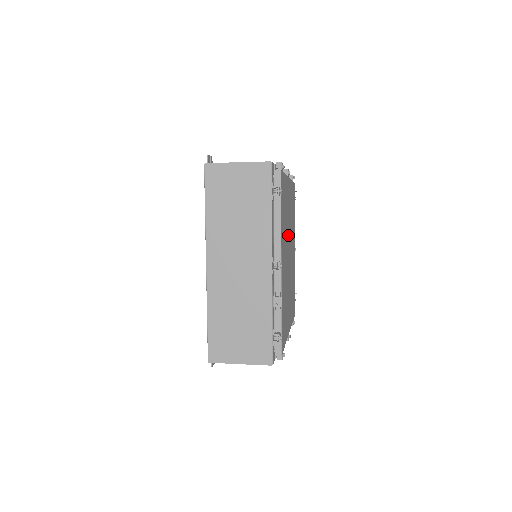
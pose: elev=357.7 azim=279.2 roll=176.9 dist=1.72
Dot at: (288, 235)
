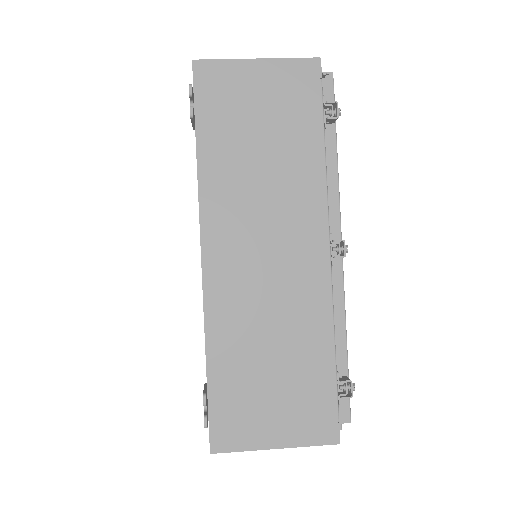
Dot at: occluded
